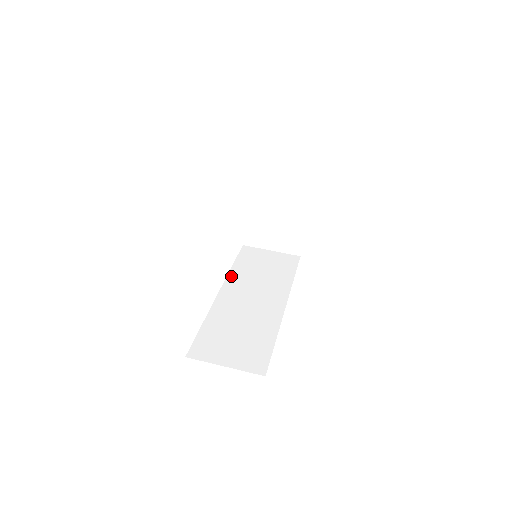
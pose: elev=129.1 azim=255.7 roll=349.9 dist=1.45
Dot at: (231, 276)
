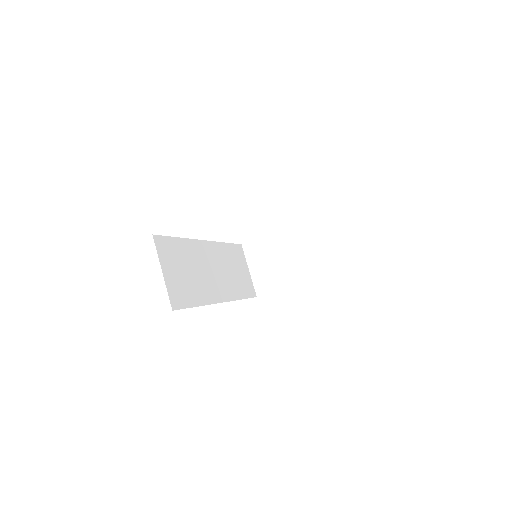
Dot at: (219, 245)
